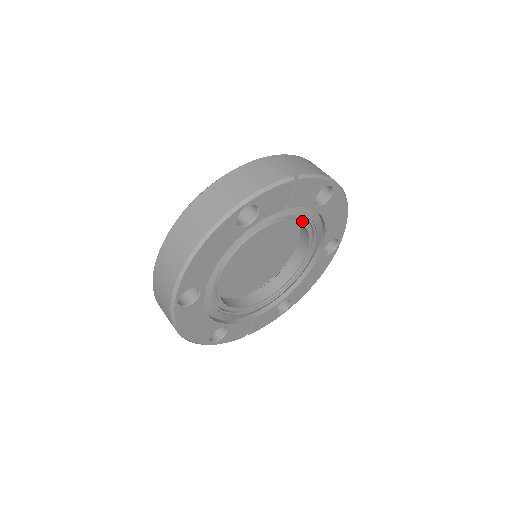
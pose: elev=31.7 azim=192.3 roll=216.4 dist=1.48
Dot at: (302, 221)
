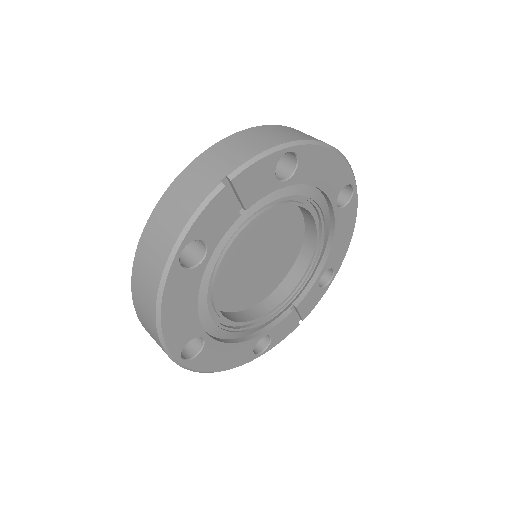
Dot at: (280, 203)
